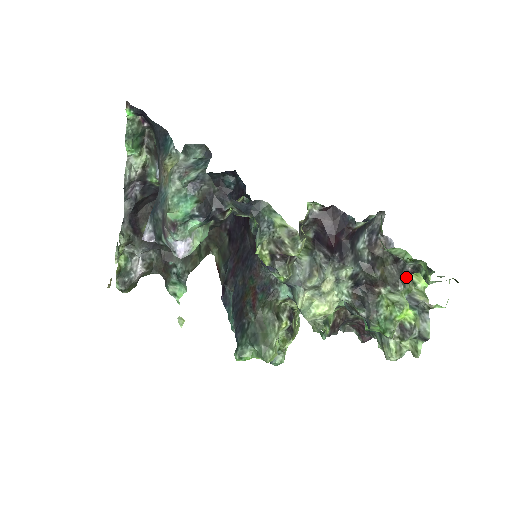
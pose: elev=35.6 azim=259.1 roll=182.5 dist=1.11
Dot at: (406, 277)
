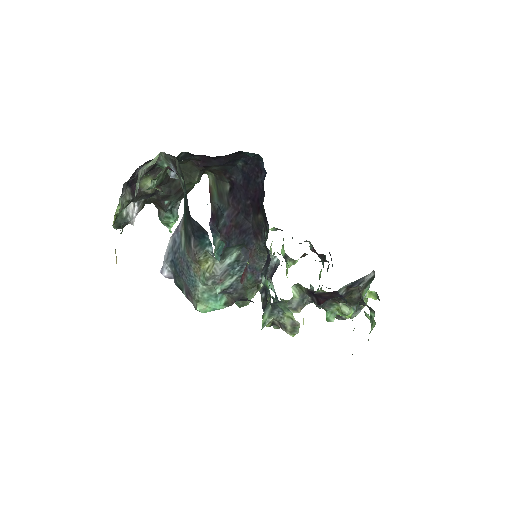
Dot at: occluded
